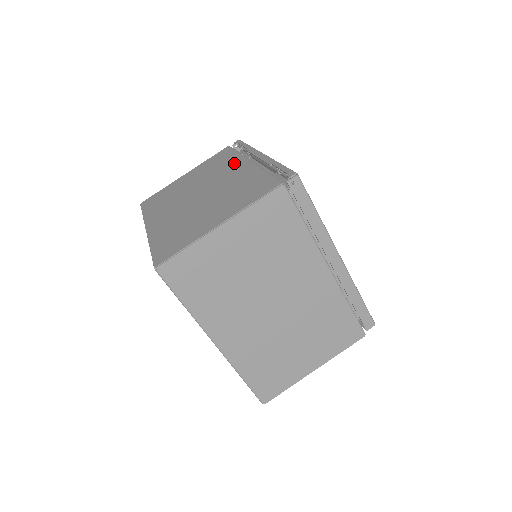
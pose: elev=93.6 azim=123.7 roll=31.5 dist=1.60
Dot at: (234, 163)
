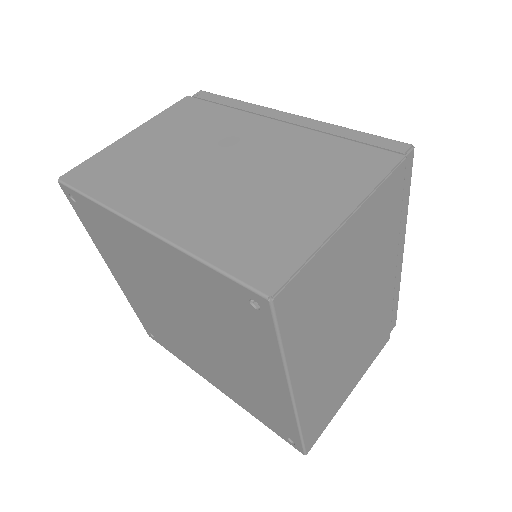
Dot at: occluded
